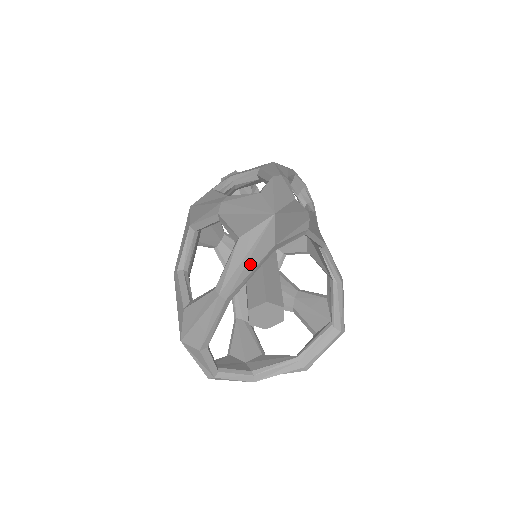
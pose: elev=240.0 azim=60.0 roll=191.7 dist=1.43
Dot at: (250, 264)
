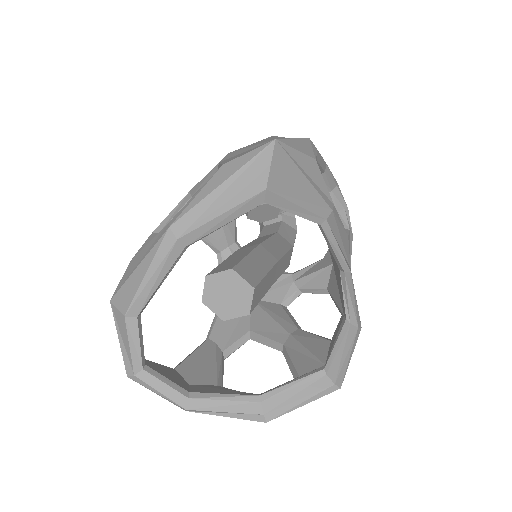
Dot at: (224, 200)
